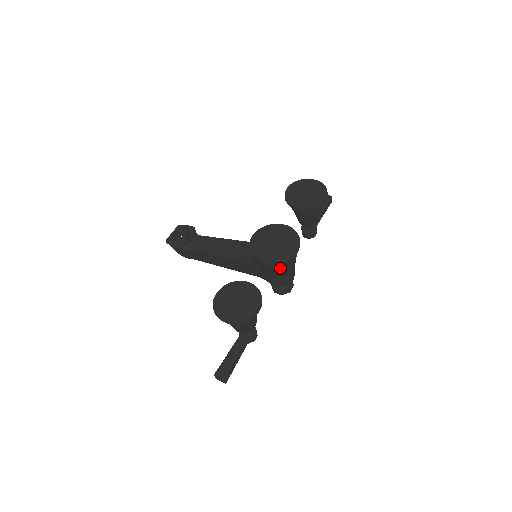
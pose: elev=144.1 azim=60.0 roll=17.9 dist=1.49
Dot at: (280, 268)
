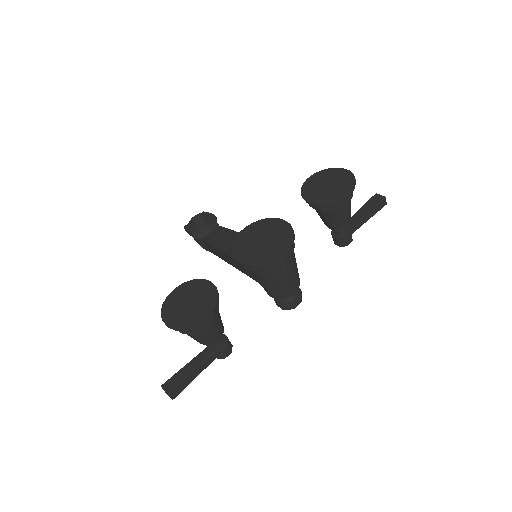
Dot at: (264, 273)
